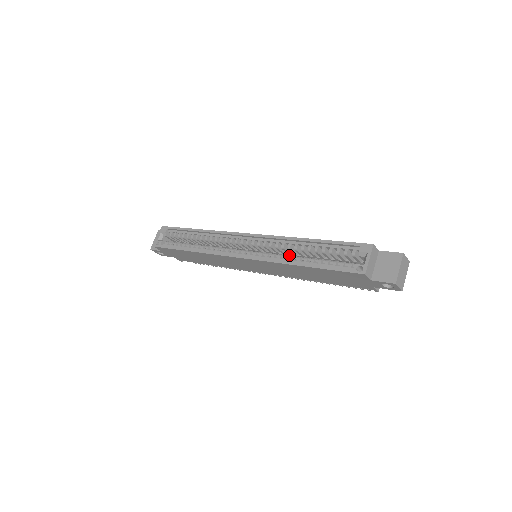
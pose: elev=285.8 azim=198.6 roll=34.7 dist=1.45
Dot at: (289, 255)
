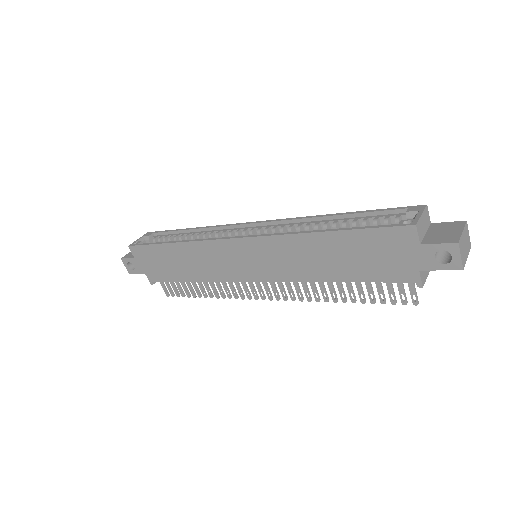
Dot at: occluded
